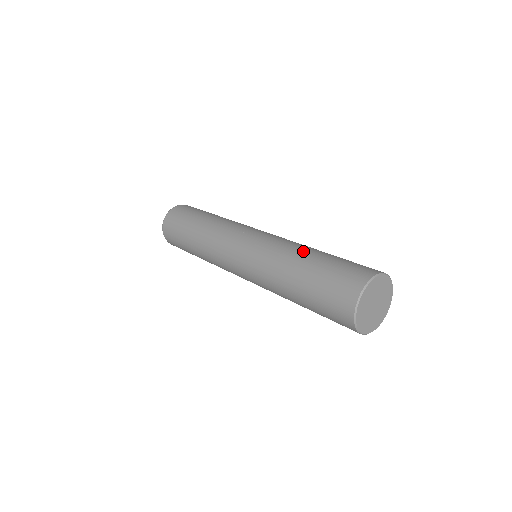
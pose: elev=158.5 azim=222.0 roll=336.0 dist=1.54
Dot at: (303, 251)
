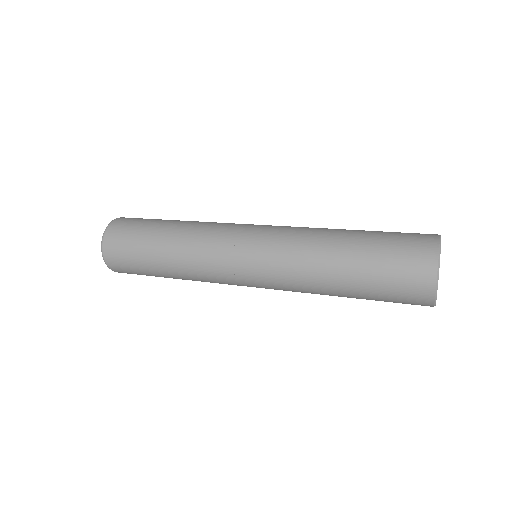
Dot at: (333, 240)
